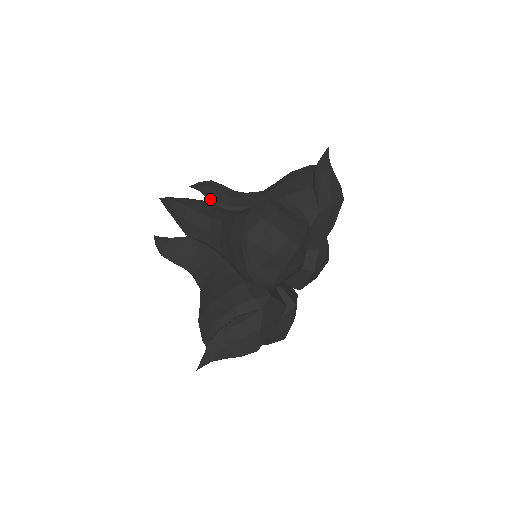
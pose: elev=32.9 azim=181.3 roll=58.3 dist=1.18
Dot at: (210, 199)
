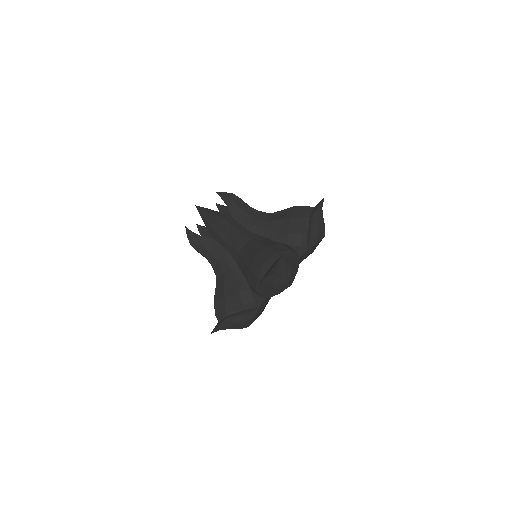
Dot at: (232, 213)
